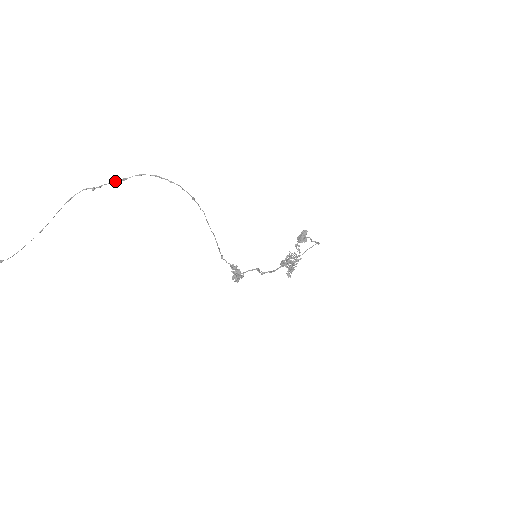
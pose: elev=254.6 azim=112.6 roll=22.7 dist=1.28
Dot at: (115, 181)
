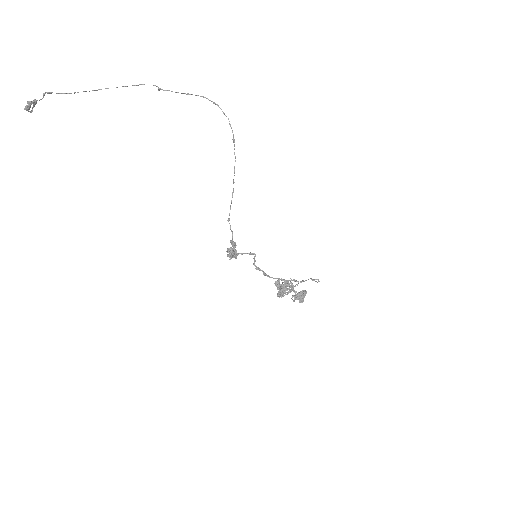
Dot at: occluded
